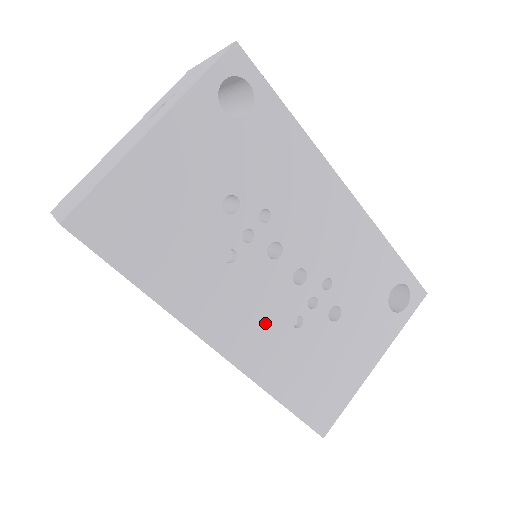
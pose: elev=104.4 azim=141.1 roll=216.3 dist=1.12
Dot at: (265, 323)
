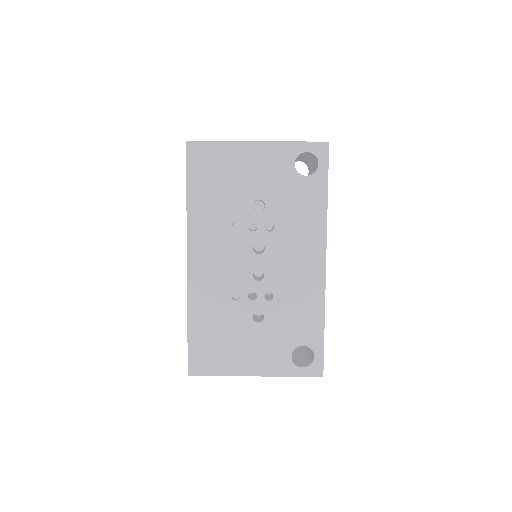
Dot at: (220, 276)
